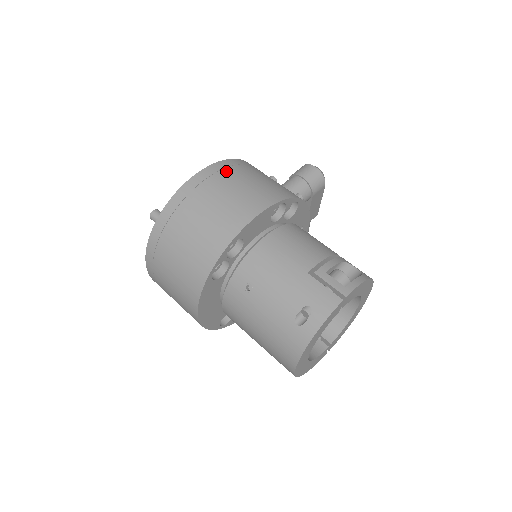
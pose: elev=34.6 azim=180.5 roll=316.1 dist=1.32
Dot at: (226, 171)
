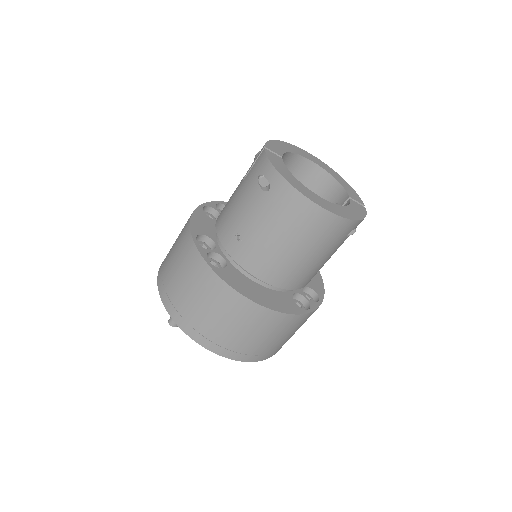
Dot at: occluded
